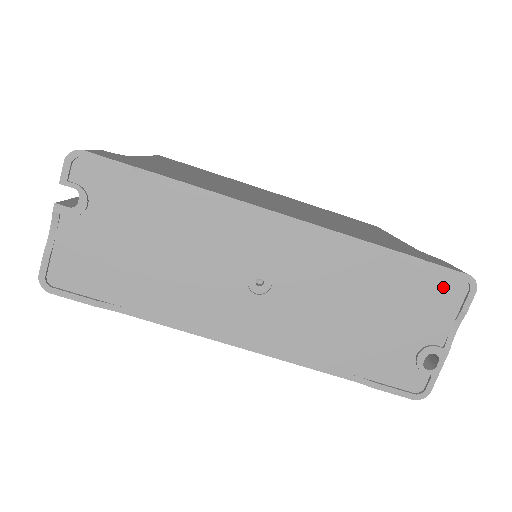
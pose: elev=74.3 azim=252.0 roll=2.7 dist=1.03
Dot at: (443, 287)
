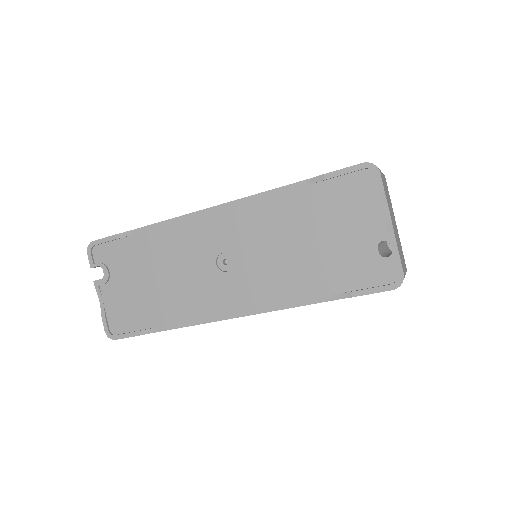
Dot at: (352, 185)
